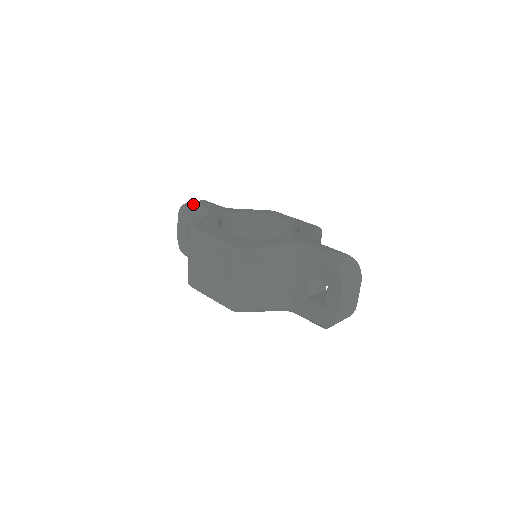
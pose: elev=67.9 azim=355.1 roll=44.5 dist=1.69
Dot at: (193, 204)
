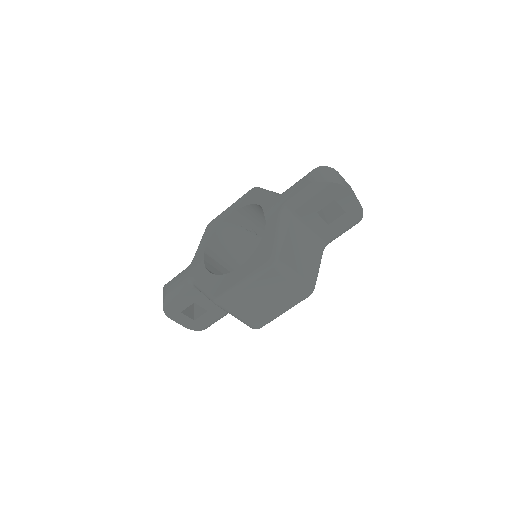
Dot at: (170, 296)
